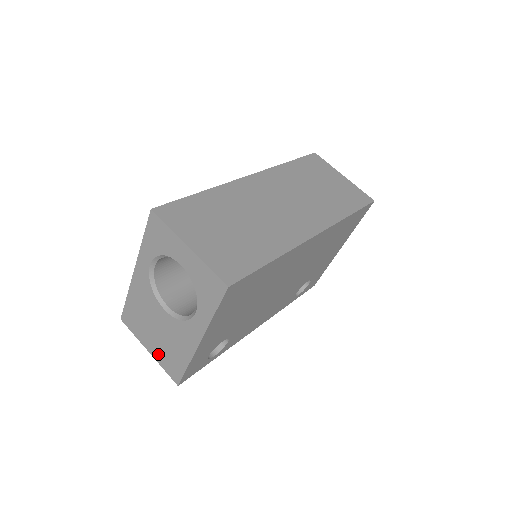
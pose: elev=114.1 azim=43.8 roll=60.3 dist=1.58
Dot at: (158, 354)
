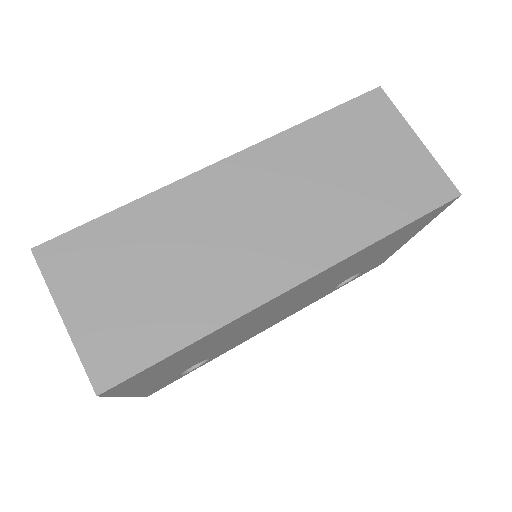
Dot at: occluded
